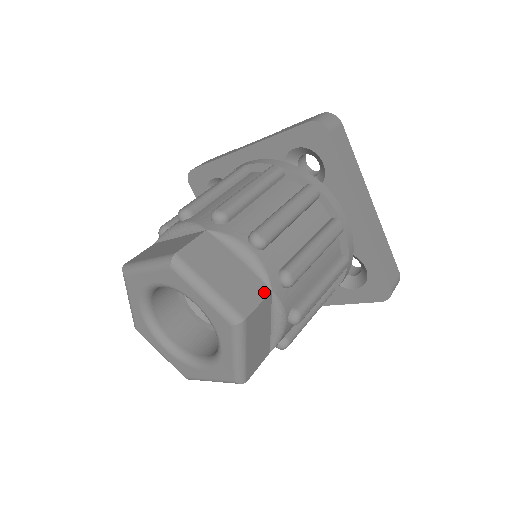
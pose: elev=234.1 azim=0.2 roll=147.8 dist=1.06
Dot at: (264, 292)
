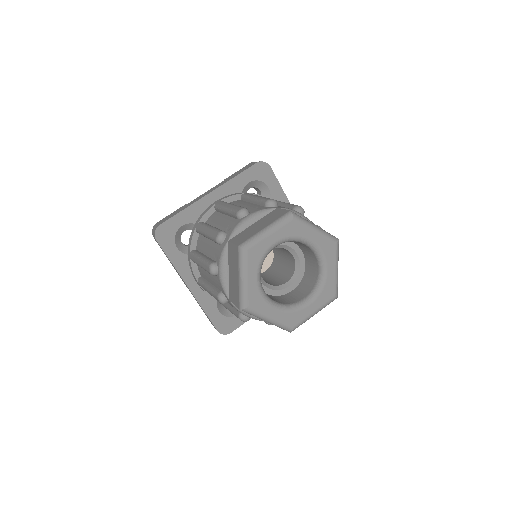
Dot at: occluded
